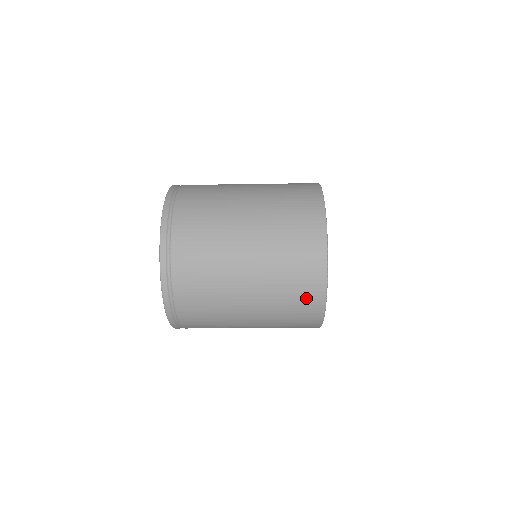
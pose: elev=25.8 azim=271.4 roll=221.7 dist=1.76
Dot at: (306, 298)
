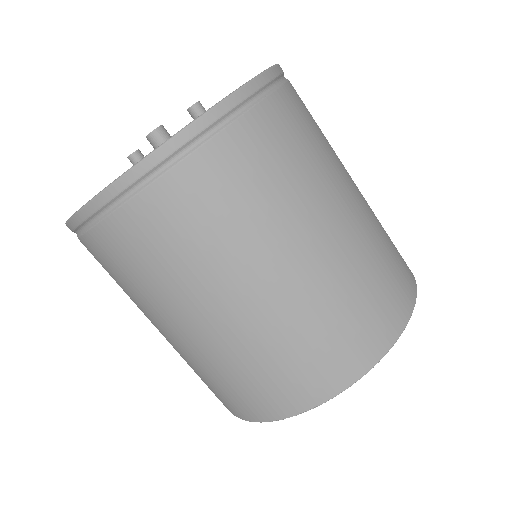
Dot at: (258, 397)
